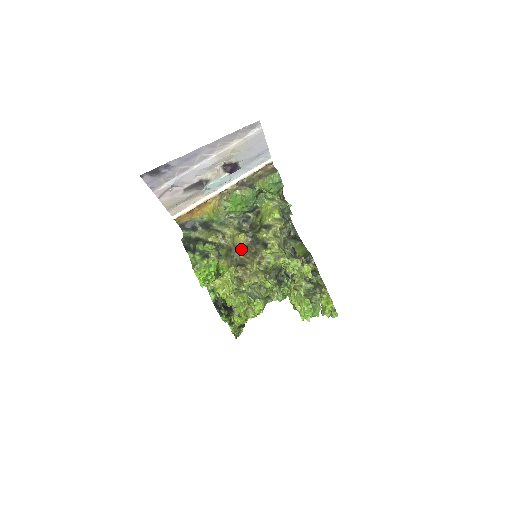
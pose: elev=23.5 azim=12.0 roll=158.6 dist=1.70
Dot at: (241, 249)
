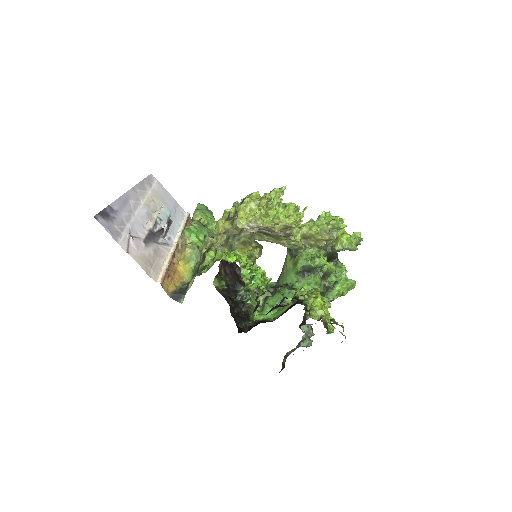
Dot at: (233, 228)
